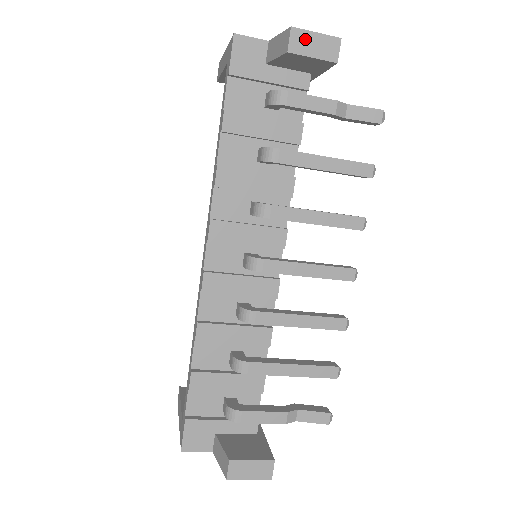
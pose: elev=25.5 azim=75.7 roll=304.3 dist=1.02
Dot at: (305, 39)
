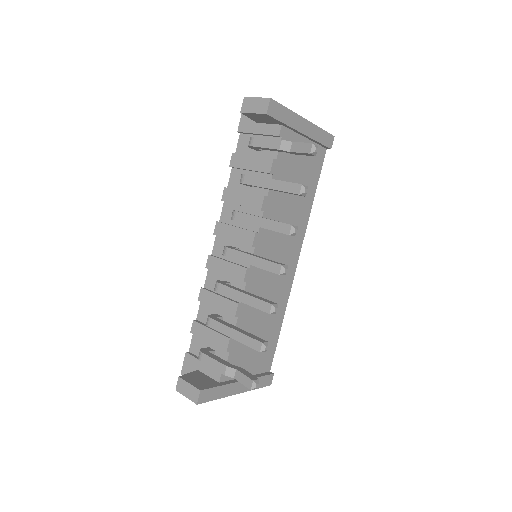
Dot at: (250, 103)
